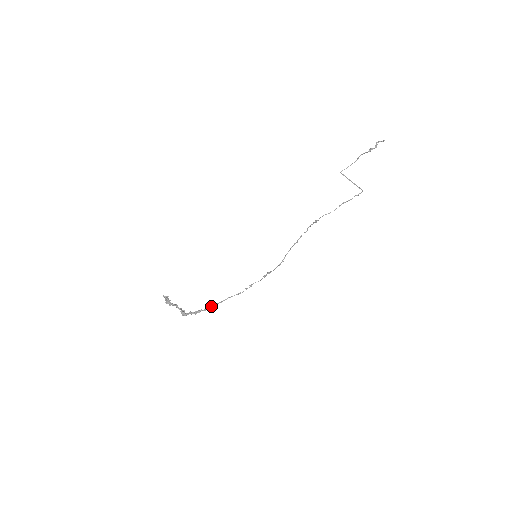
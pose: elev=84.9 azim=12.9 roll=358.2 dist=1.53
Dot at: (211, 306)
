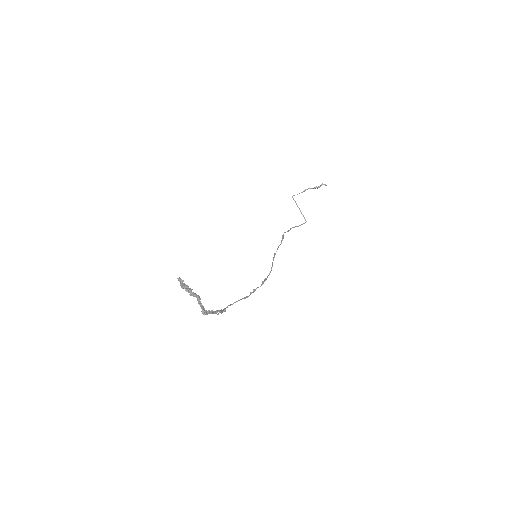
Dot at: (226, 307)
